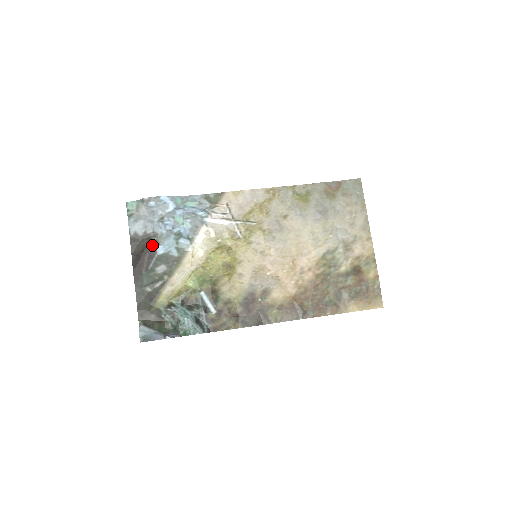
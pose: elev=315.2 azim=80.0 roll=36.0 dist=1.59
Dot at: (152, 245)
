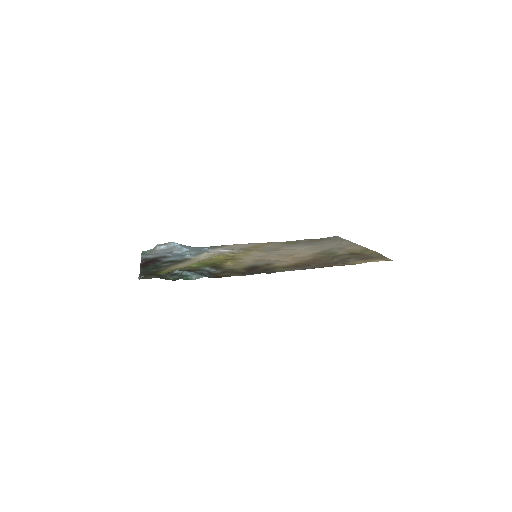
Dot at: (160, 259)
